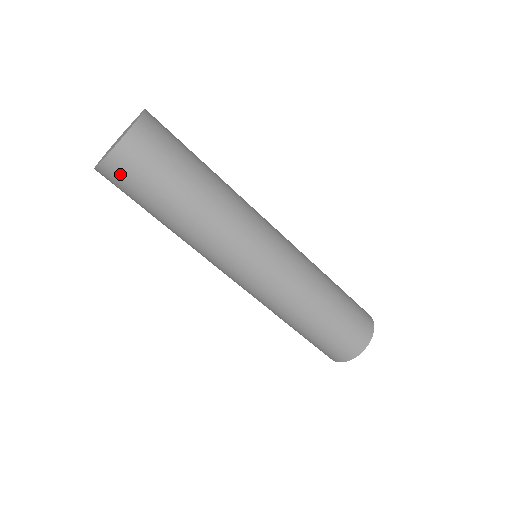
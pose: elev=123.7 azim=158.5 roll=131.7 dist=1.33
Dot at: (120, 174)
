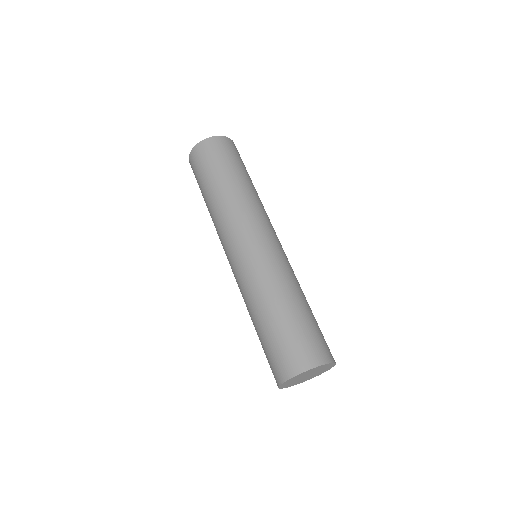
Dot at: (194, 163)
